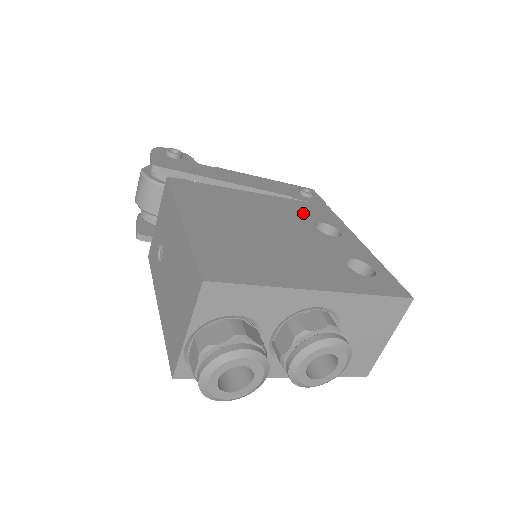
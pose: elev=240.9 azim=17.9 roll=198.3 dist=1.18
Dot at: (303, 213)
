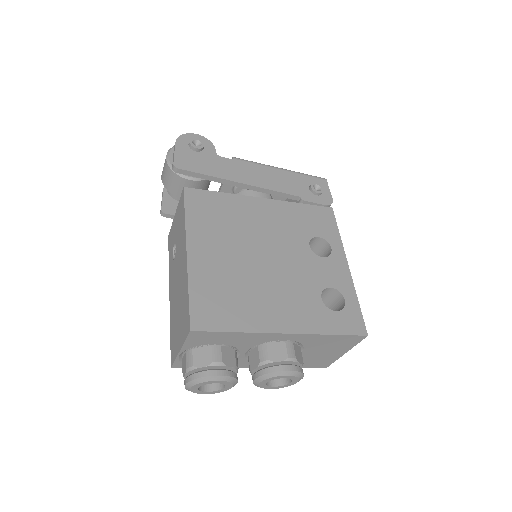
Dot at: (303, 224)
